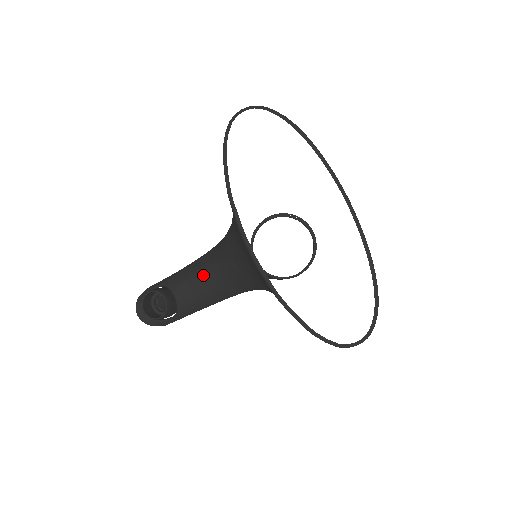
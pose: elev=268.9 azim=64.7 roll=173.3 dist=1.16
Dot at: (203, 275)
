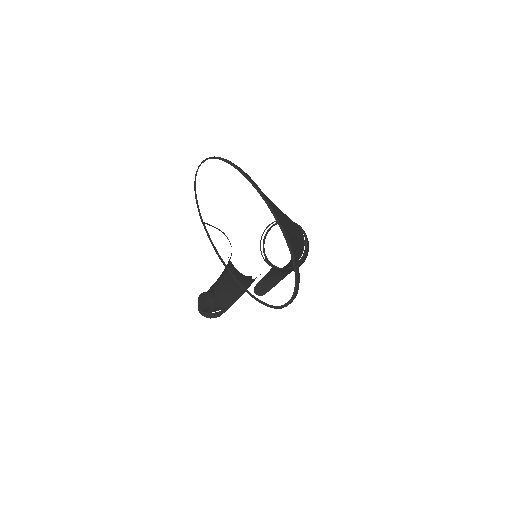
Dot at: (226, 277)
